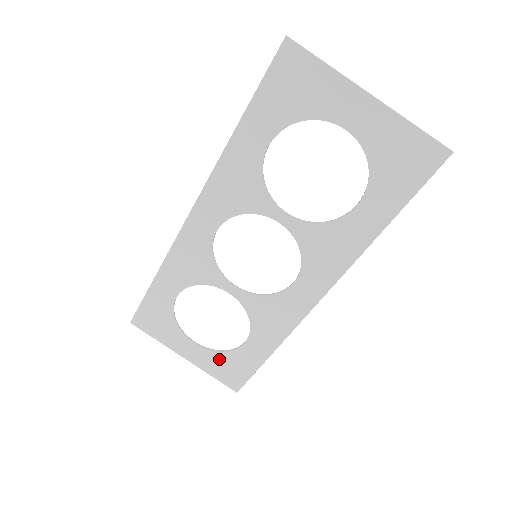
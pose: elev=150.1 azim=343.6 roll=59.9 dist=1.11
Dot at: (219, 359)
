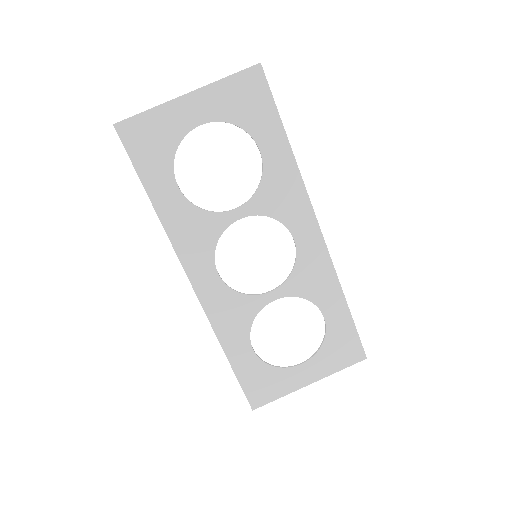
Dot at: (327, 352)
